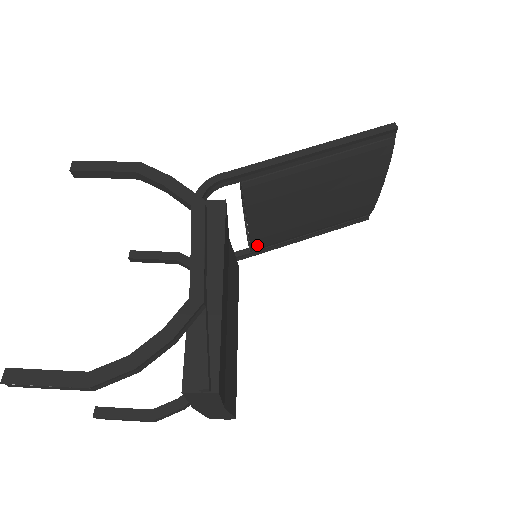
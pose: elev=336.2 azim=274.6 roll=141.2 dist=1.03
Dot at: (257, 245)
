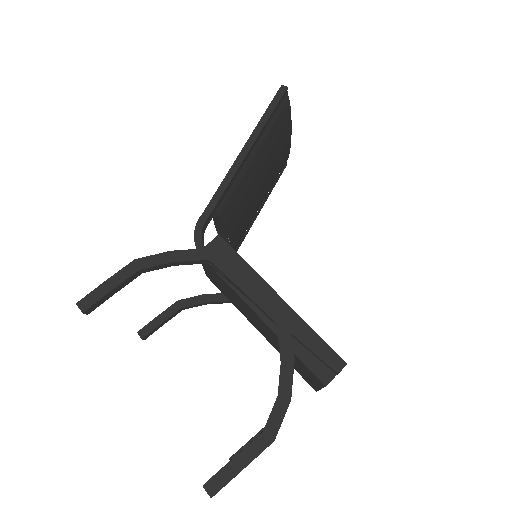
Dot at: (235, 247)
